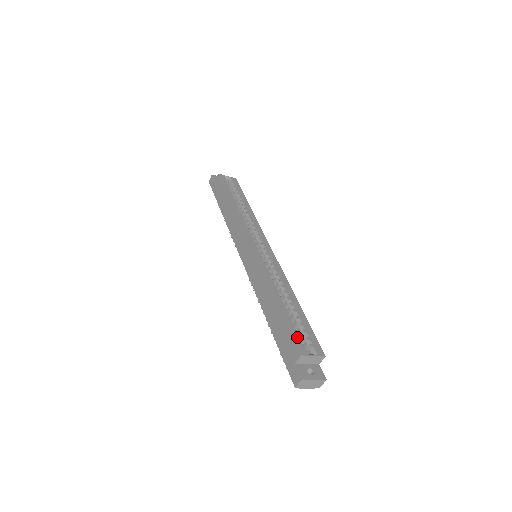
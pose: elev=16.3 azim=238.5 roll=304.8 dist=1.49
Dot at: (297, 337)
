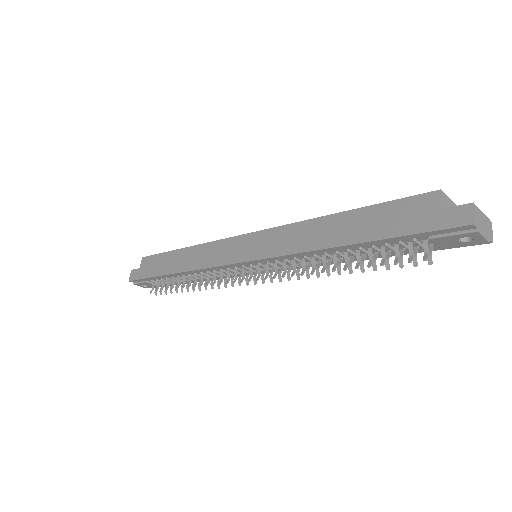
Dot at: (409, 201)
